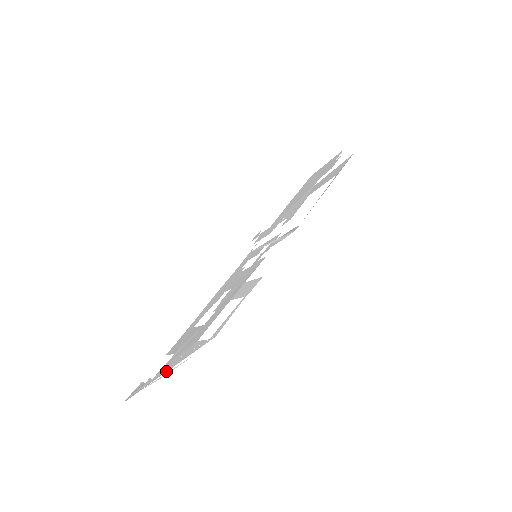
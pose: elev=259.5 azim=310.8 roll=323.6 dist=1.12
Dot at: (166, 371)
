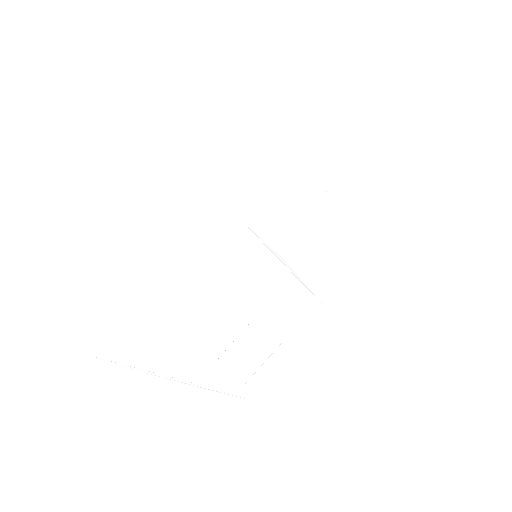
Dot at: (171, 379)
